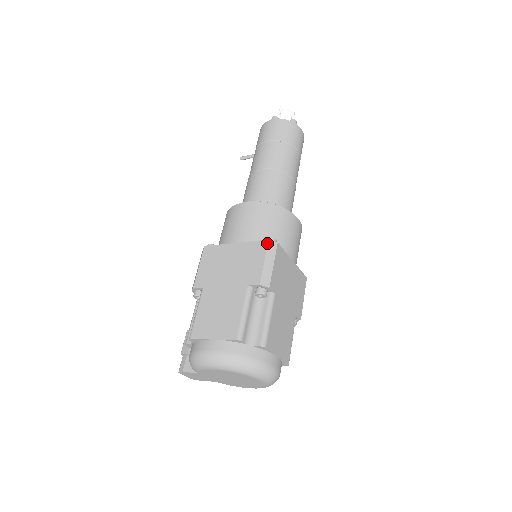
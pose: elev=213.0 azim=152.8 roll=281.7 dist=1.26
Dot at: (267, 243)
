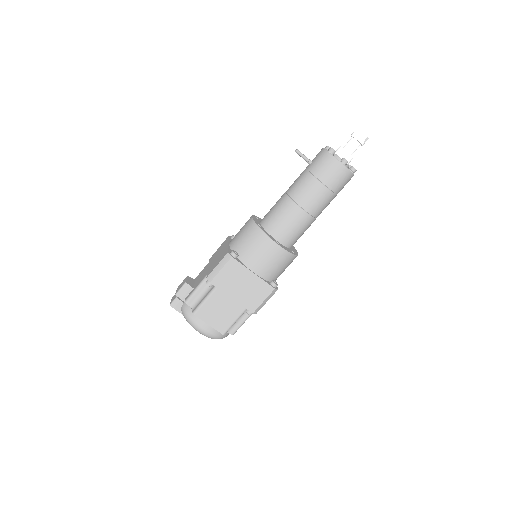
Dot at: (273, 291)
